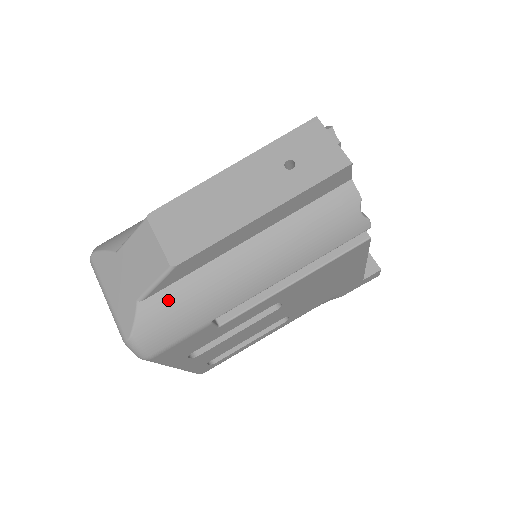
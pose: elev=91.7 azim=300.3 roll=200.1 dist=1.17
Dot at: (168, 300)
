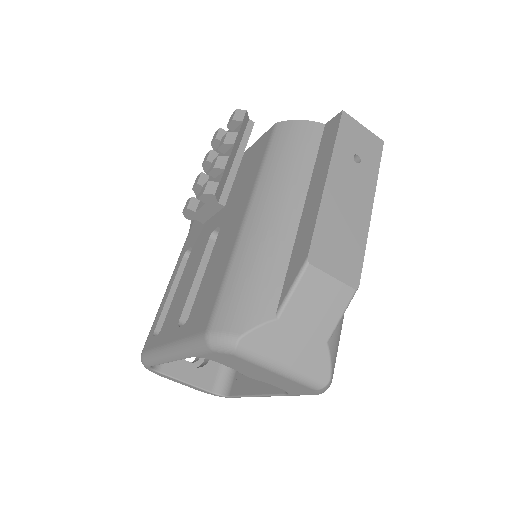
Dot at: (338, 324)
